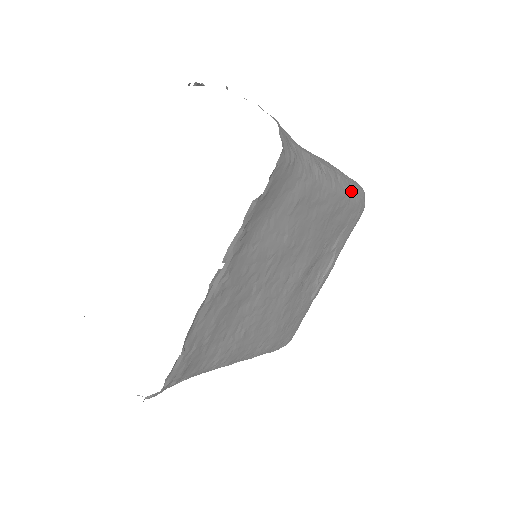
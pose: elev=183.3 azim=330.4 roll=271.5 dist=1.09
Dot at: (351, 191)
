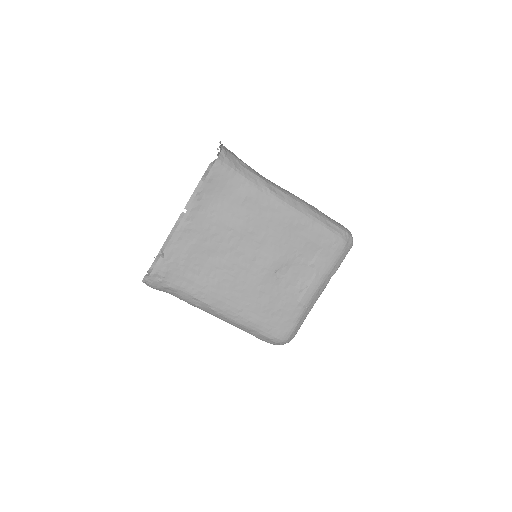
Dot at: (315, 219)
